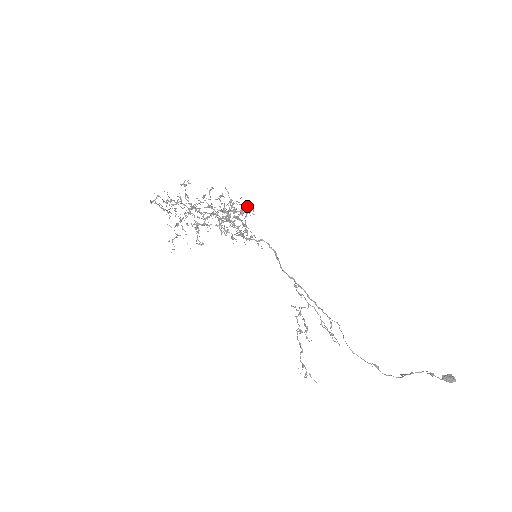
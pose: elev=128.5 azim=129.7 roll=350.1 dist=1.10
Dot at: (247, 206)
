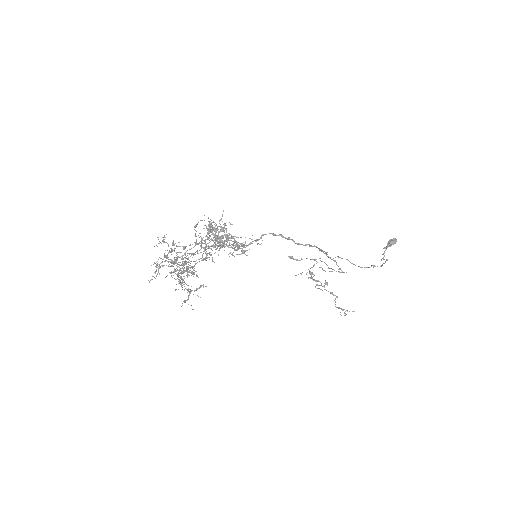
Dot at: occluded
